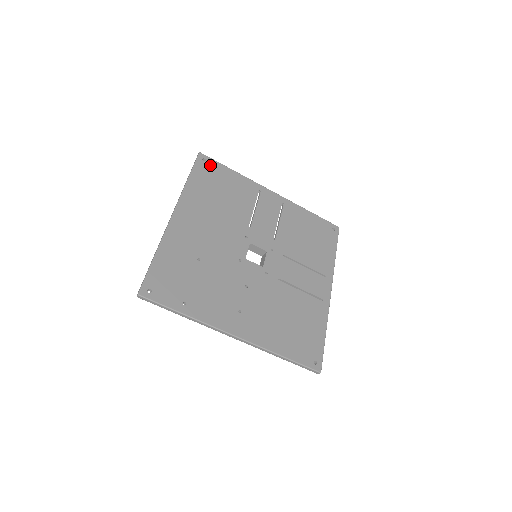
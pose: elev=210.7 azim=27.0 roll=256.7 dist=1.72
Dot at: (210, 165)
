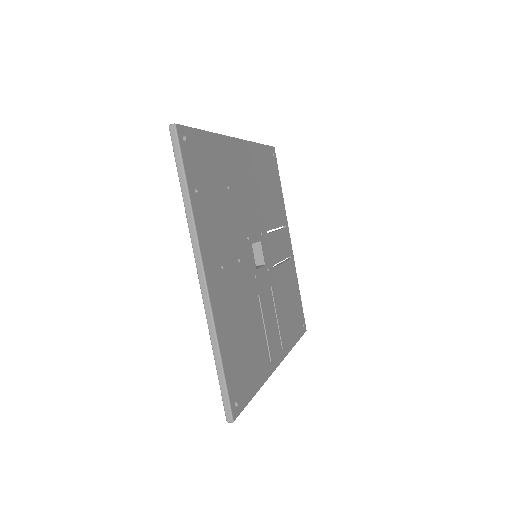
Dot at: (274, 162)
